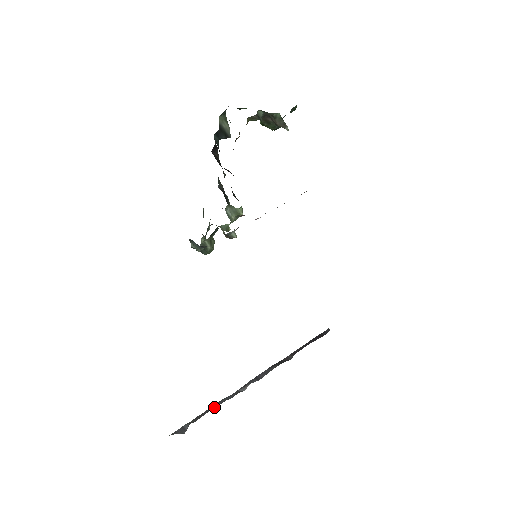
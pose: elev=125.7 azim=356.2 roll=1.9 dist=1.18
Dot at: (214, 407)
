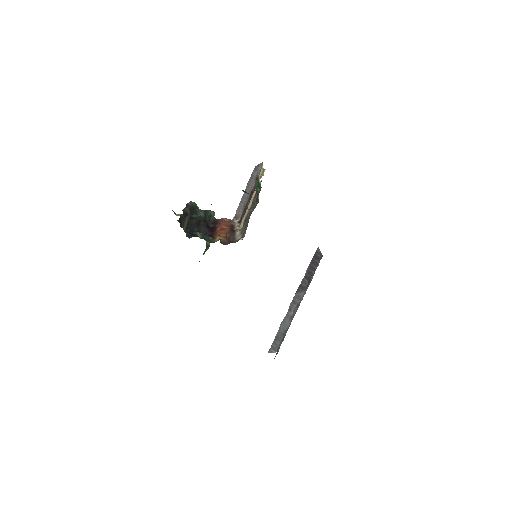
Dot at: (283, 331)
